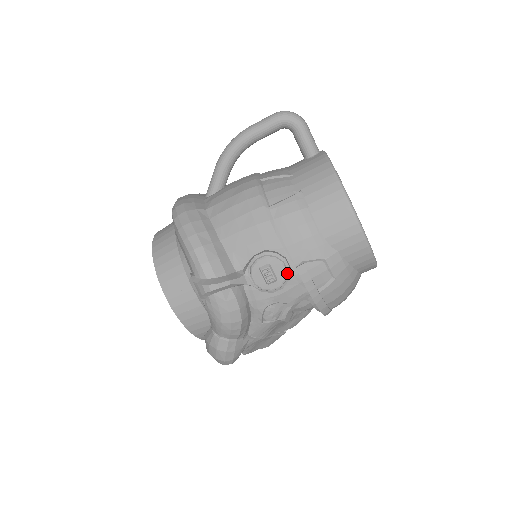
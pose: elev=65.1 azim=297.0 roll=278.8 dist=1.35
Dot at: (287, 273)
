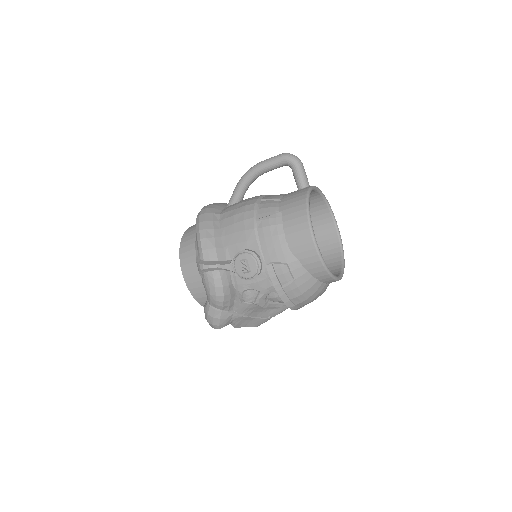
Dot at: (258, 268)
